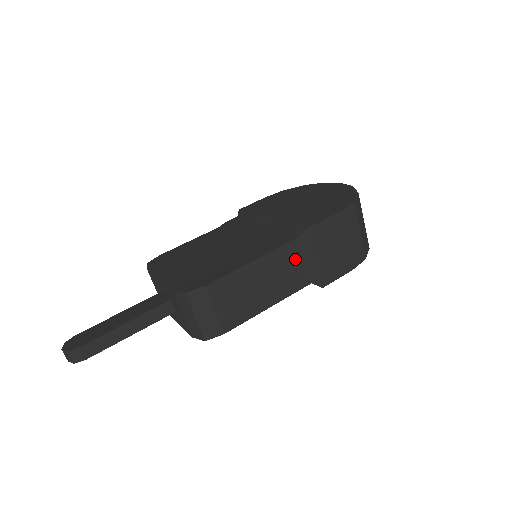
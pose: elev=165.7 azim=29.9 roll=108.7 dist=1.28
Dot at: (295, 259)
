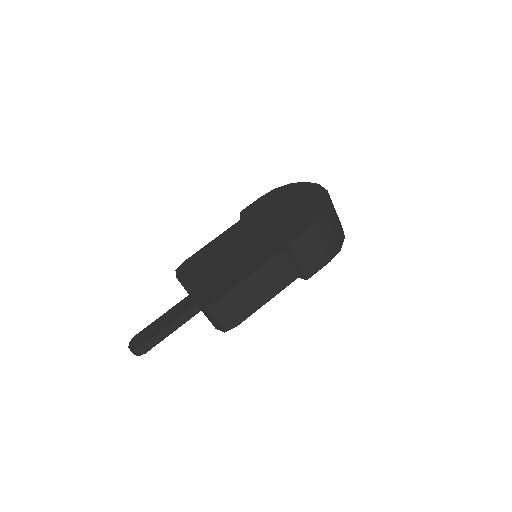
Dot at: (283, 265)
